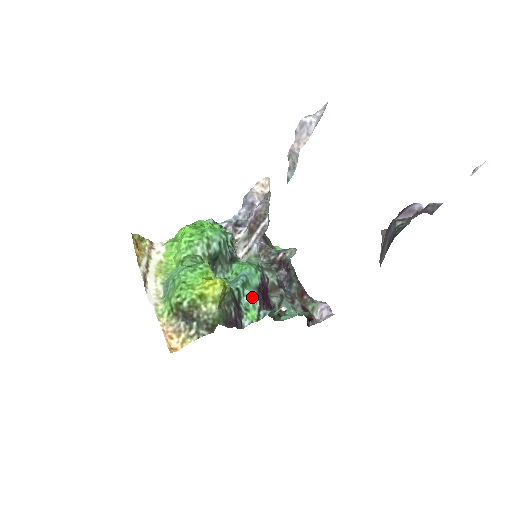
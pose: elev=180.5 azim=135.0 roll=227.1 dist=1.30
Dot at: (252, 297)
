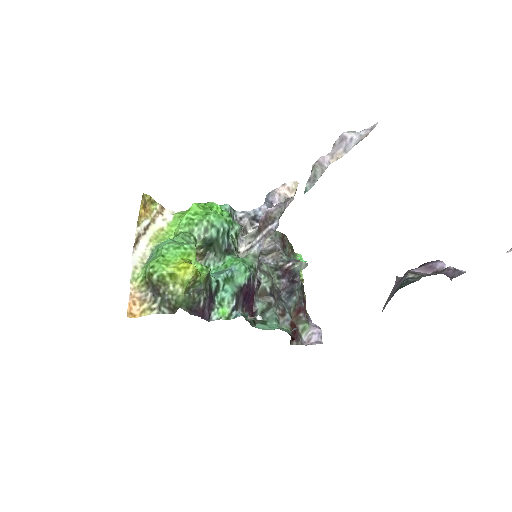
Dot at: (230, 294)
